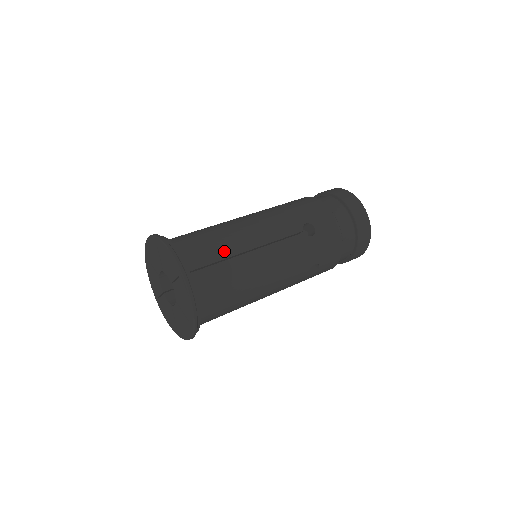
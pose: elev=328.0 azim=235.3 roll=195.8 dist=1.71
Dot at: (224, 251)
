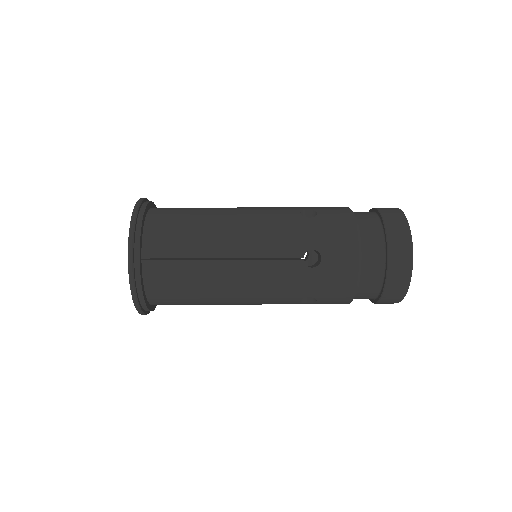
Dot at: (192, 249)
